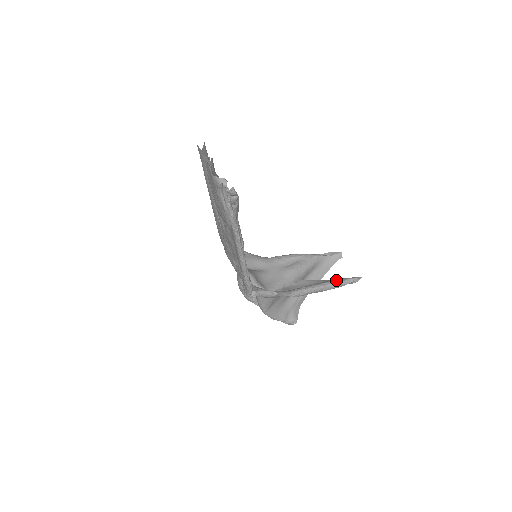
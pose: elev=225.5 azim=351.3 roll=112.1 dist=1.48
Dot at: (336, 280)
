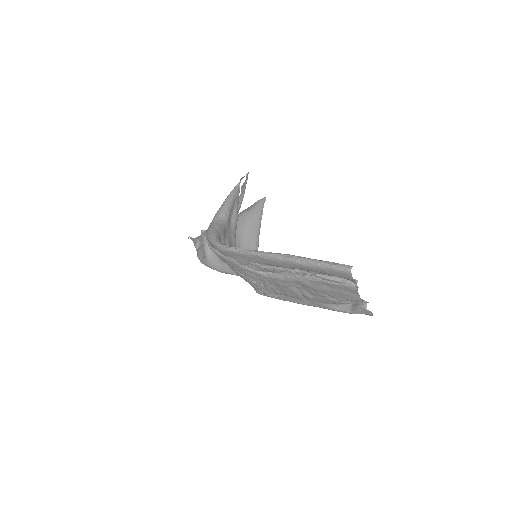
Dot at: (261, 216)
